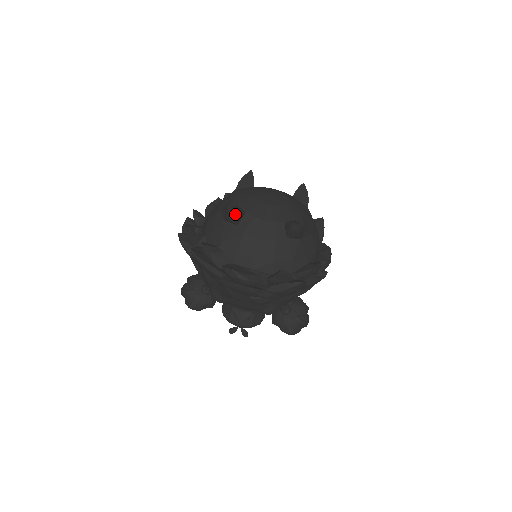
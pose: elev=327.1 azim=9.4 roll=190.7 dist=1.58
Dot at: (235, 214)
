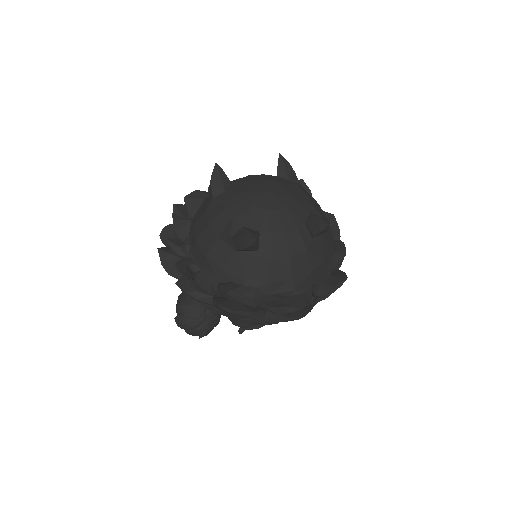
Dot at: (257, 244)
